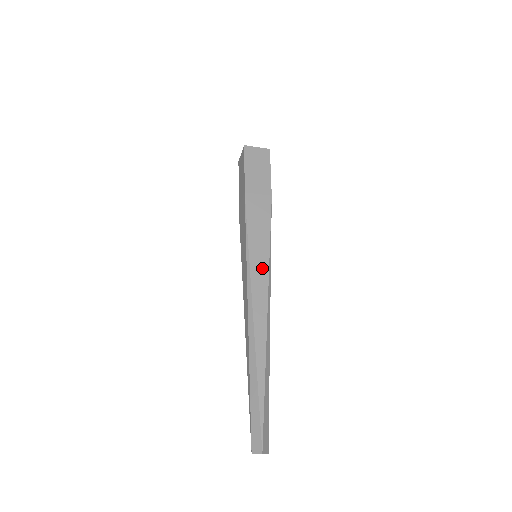
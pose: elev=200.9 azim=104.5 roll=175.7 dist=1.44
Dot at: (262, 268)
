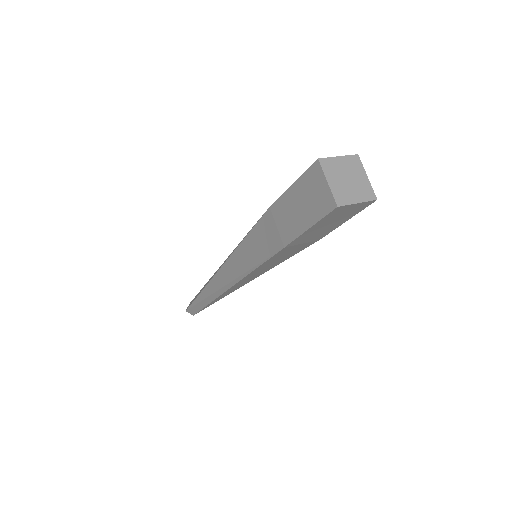
Dot at: (254, 277)
